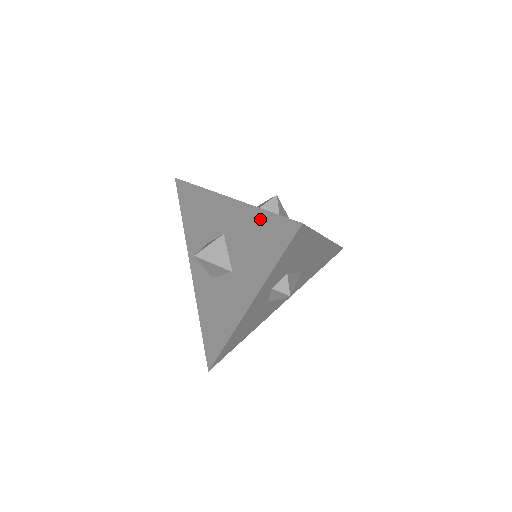
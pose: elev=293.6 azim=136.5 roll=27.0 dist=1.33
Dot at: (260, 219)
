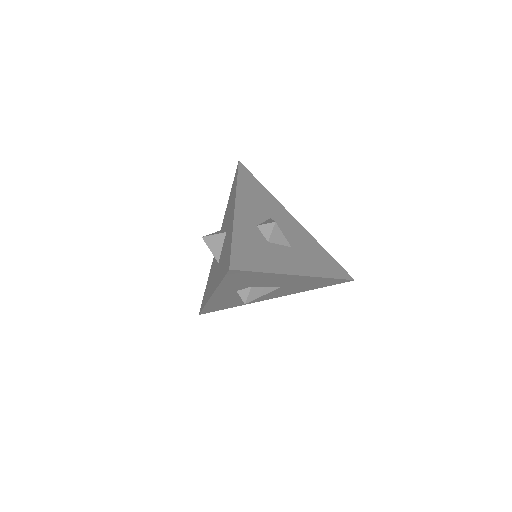
Dot at: (230, 242)
